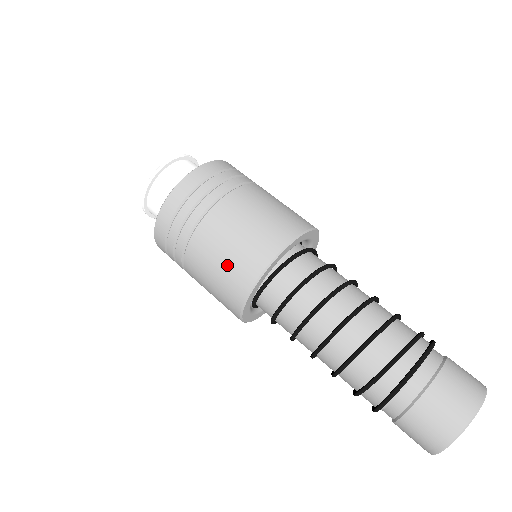
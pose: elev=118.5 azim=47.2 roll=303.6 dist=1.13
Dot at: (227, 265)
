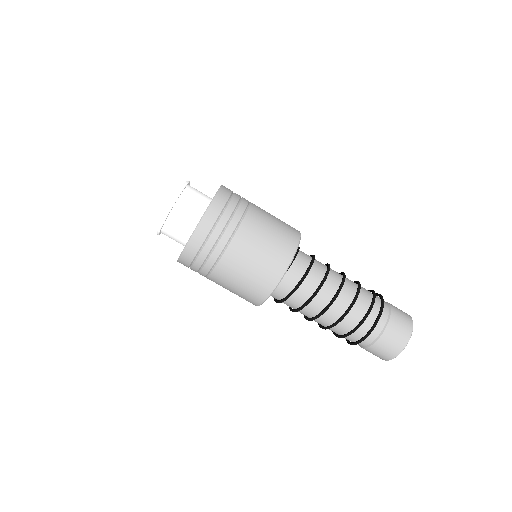
Dot at: (261, 265)
